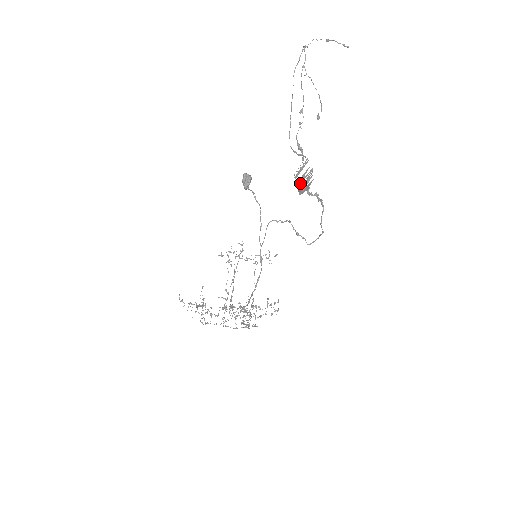
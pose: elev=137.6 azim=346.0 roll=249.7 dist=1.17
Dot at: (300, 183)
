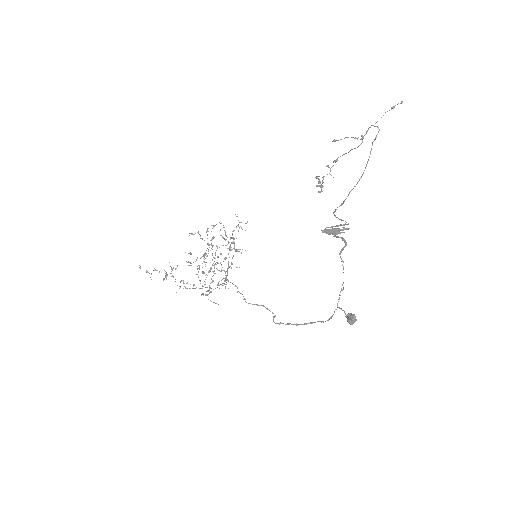
Dot at: (330, 231)
